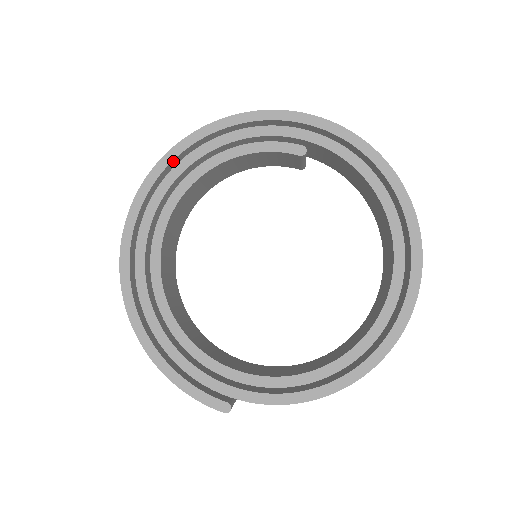
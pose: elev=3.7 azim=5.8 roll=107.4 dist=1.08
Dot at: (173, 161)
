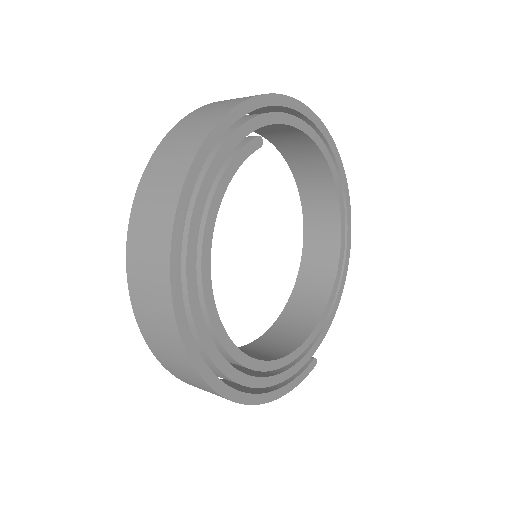
Dot at: (179, 252)
